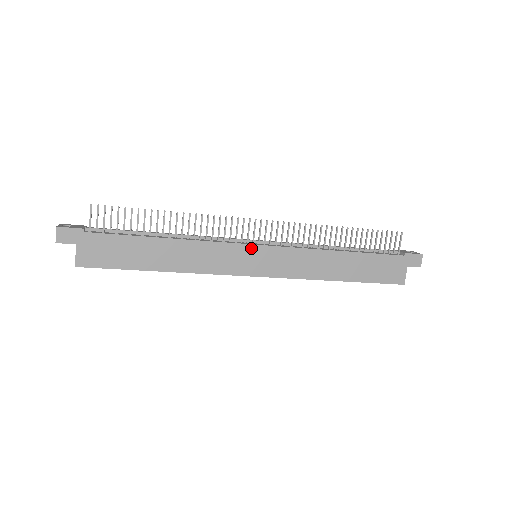
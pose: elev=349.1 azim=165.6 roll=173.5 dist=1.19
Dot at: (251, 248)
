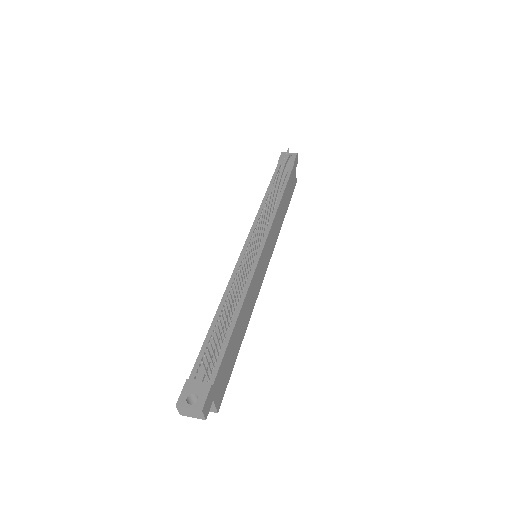
Dot at: (262, 256)
